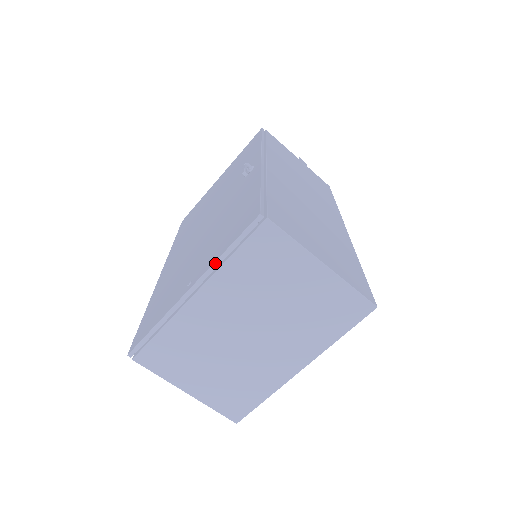
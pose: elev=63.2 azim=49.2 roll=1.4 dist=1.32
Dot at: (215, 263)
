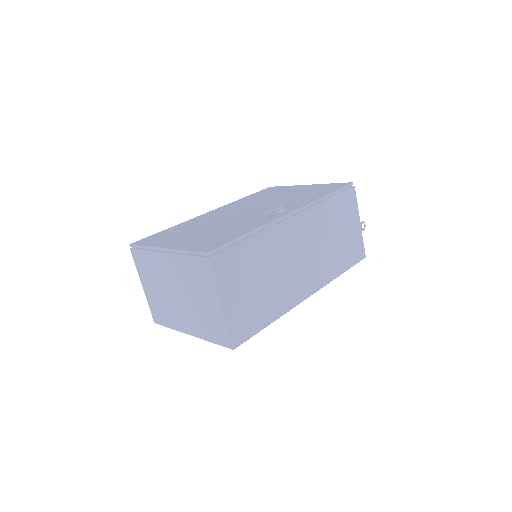
Dot at: (180, 250)
